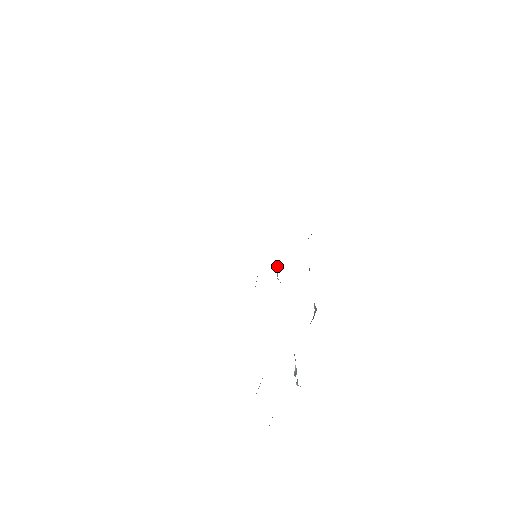
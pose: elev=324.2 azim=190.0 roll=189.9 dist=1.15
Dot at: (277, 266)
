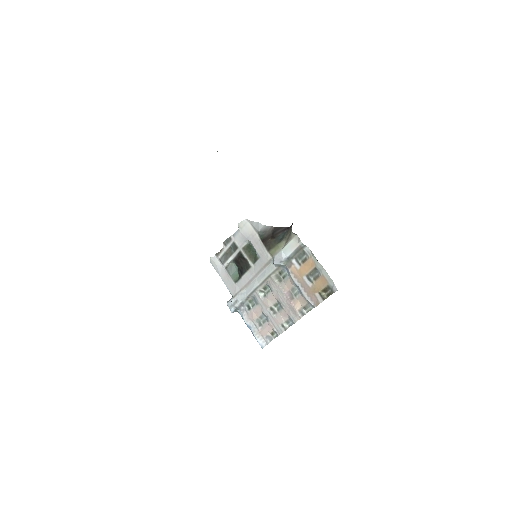
Dot at: (285, 259)
